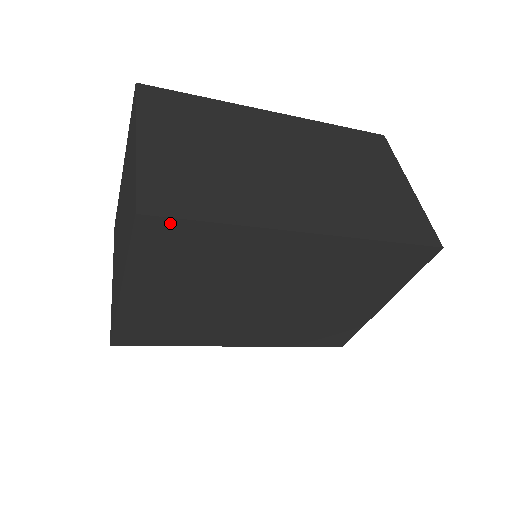
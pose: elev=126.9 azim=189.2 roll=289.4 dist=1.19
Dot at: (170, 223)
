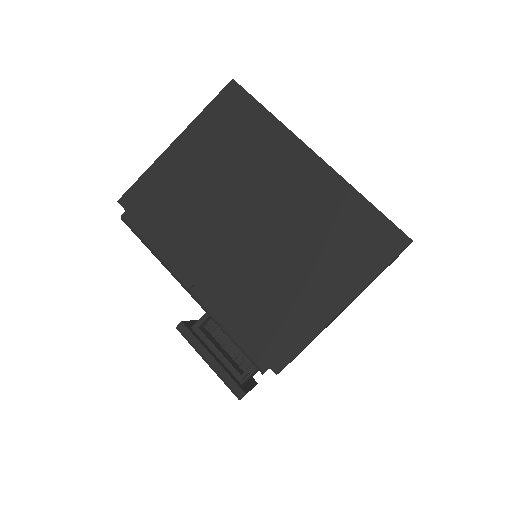
Dot at: (244, 96)
